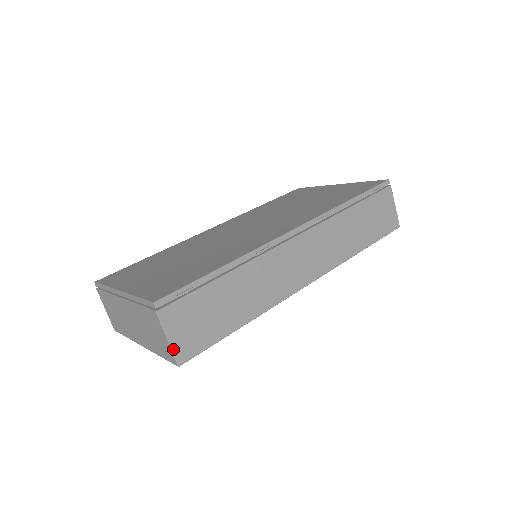
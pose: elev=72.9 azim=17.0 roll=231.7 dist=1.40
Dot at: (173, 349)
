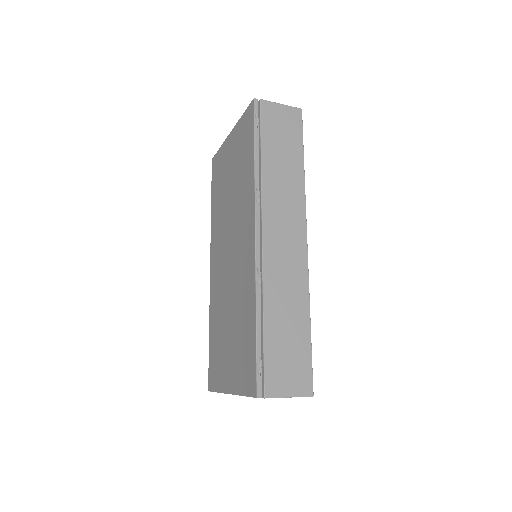
Dot at: (298, 396)
